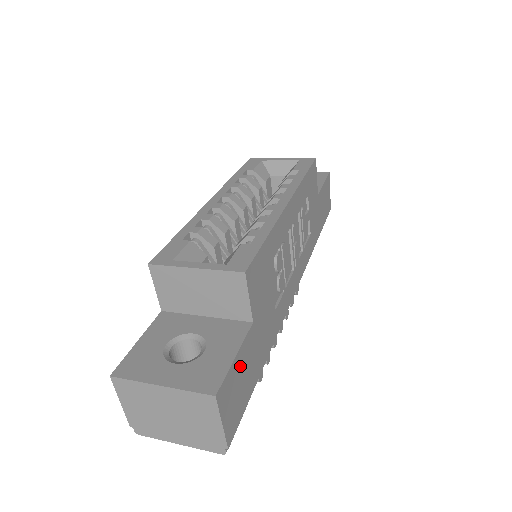
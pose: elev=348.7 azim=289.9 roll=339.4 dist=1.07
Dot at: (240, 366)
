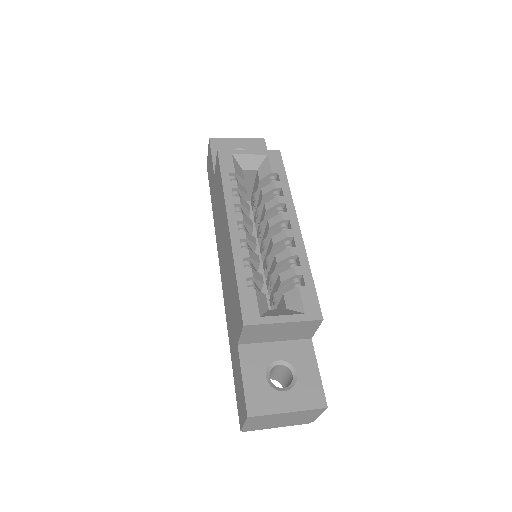
Dot at: occluded
